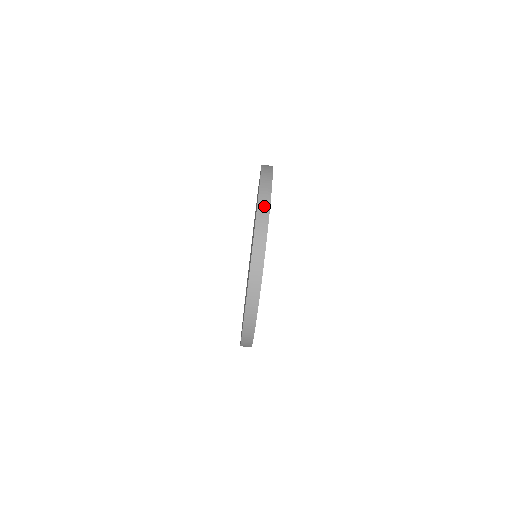
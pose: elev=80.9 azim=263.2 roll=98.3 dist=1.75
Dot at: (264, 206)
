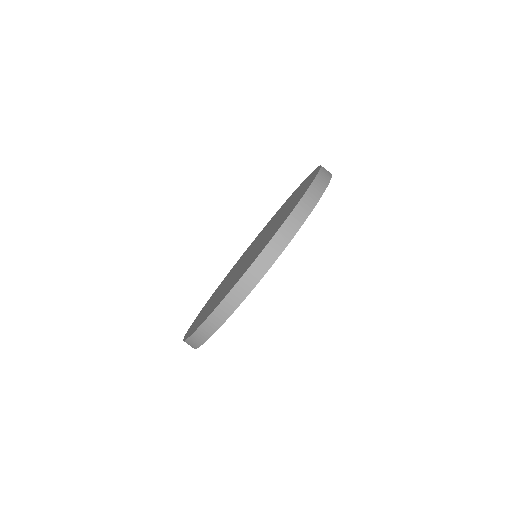
Dot at: (326, 174)
